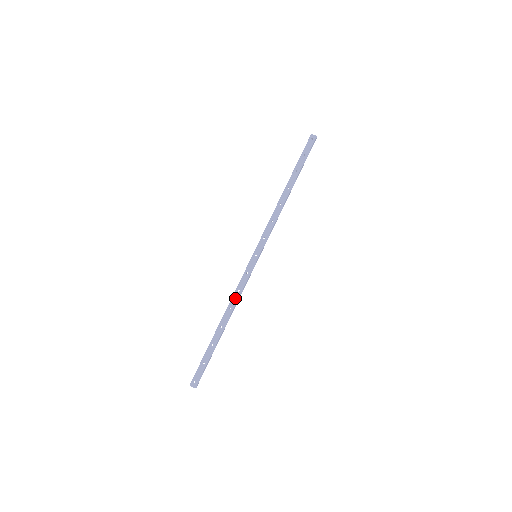
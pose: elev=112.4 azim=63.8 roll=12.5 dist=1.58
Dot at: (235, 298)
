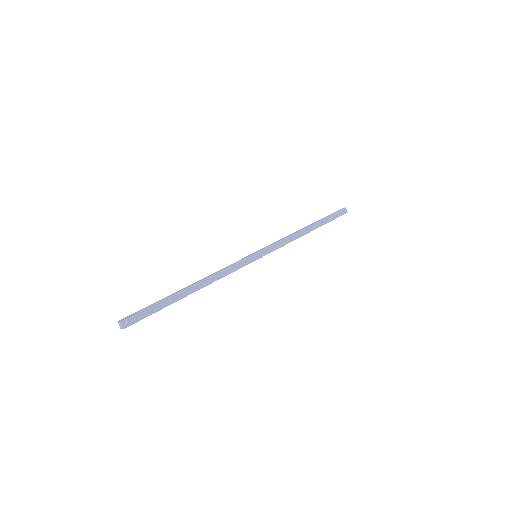
Dot at: (219, 275)
